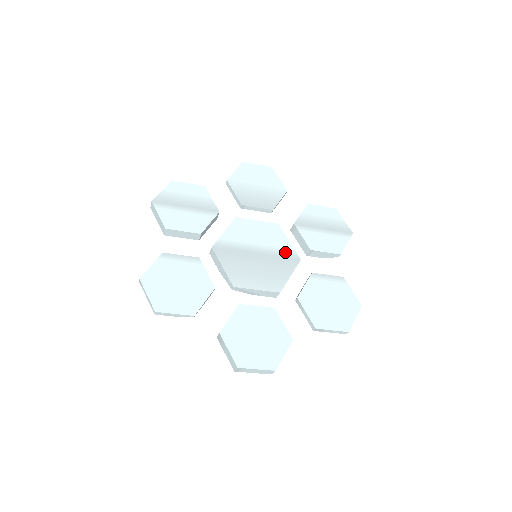
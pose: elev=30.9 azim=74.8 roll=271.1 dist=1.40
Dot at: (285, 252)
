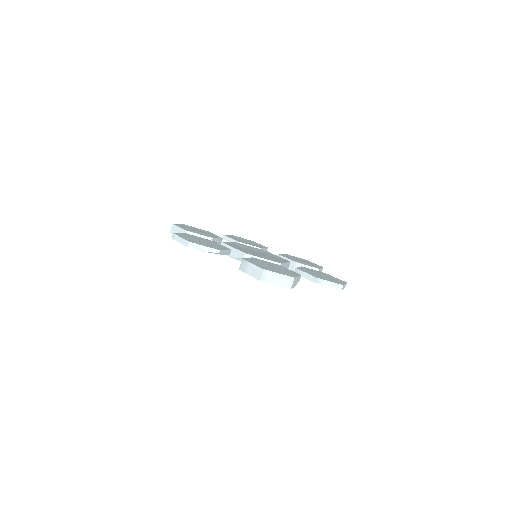
Dot at: (277, 257)
